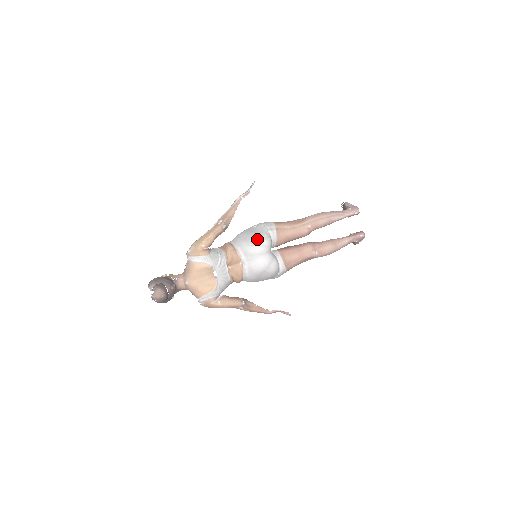
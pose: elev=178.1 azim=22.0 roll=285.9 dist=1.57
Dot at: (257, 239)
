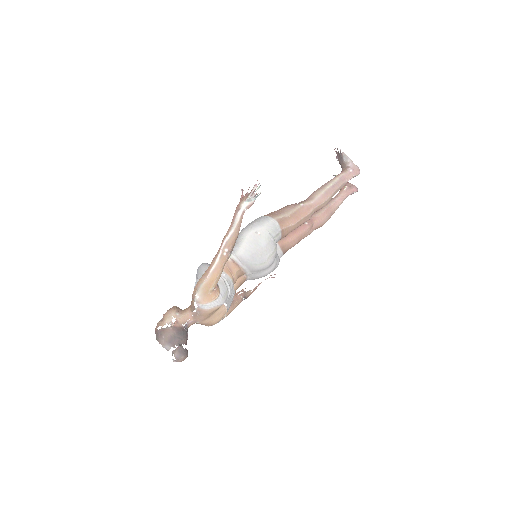
Dot at: (265, 256)
